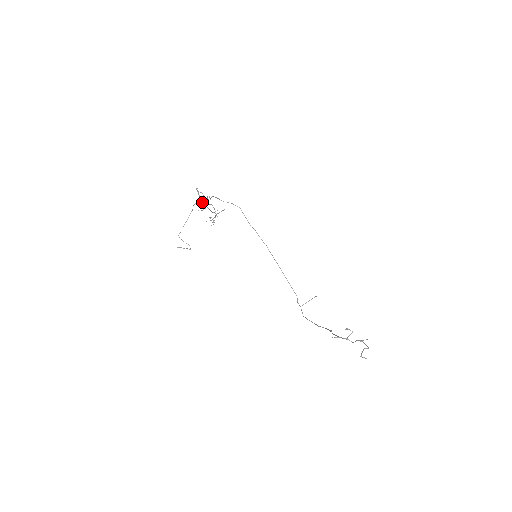
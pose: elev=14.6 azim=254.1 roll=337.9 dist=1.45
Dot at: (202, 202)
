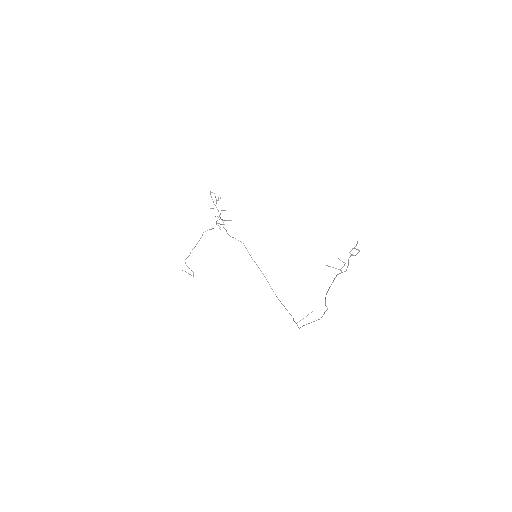
Dot at: (211, 229)
